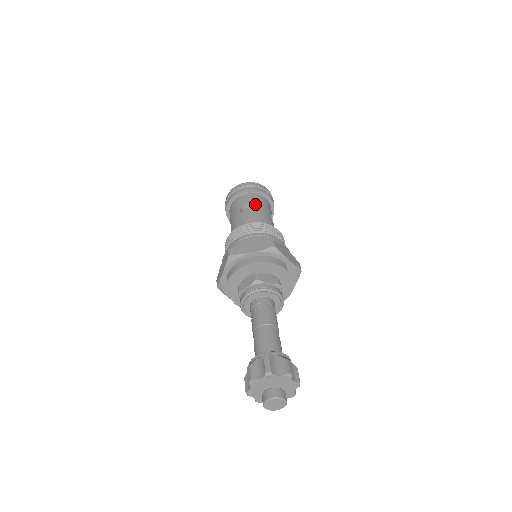
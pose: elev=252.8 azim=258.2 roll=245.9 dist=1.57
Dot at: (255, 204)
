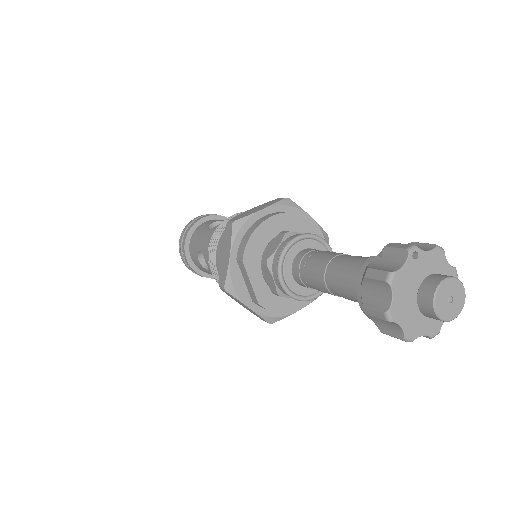
Dot at: occluded
